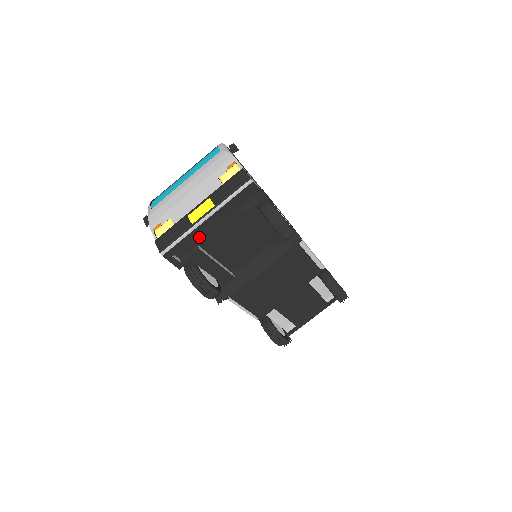
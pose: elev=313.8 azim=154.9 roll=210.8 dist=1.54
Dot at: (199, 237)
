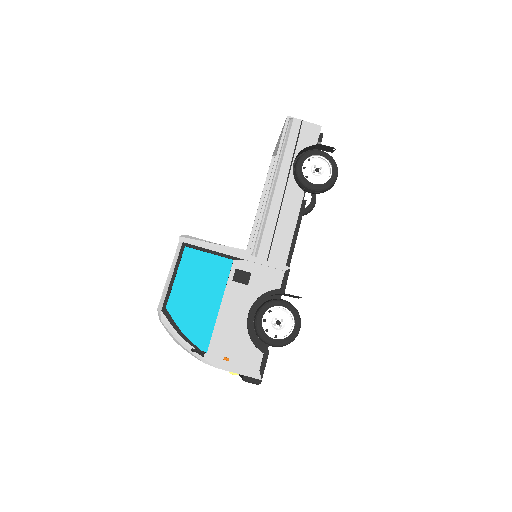
Dot at: occluded
